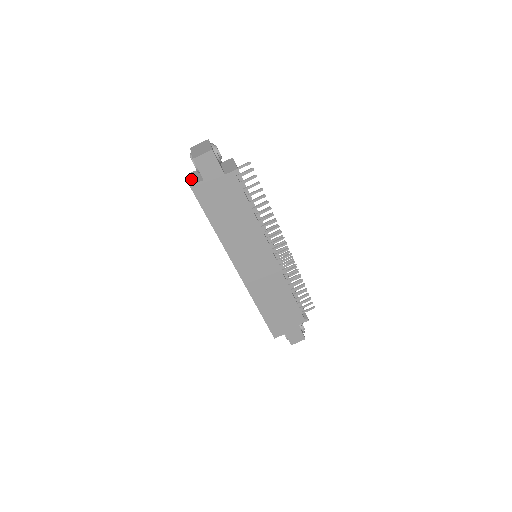
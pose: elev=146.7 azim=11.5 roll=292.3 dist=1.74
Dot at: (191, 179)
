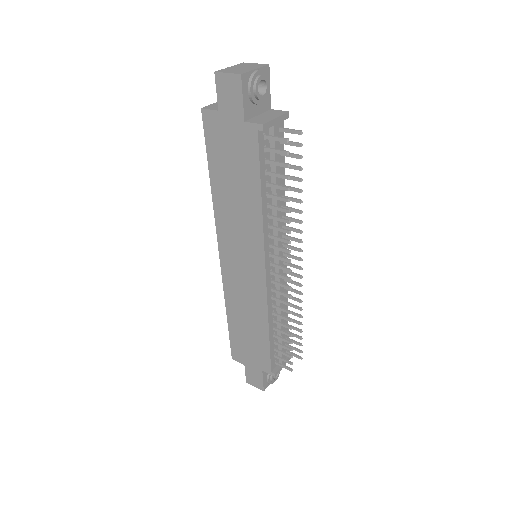
Dot at: occluded
